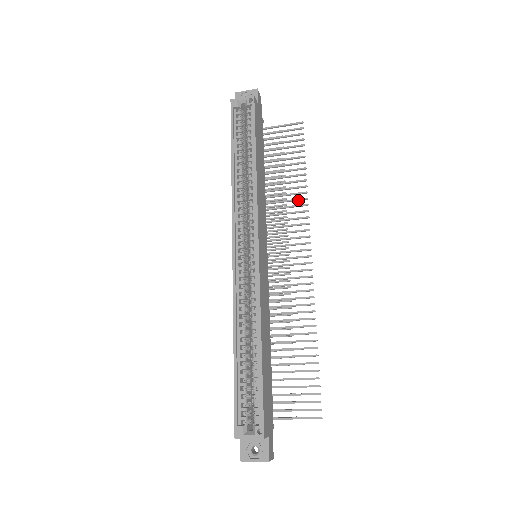
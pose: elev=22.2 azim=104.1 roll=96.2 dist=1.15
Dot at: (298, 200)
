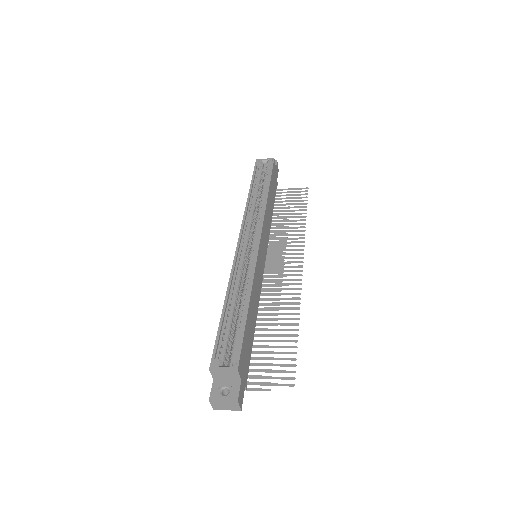
Dot at: (297, 231)
